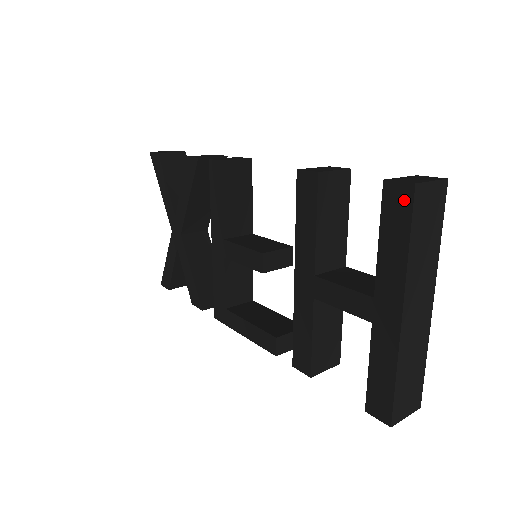
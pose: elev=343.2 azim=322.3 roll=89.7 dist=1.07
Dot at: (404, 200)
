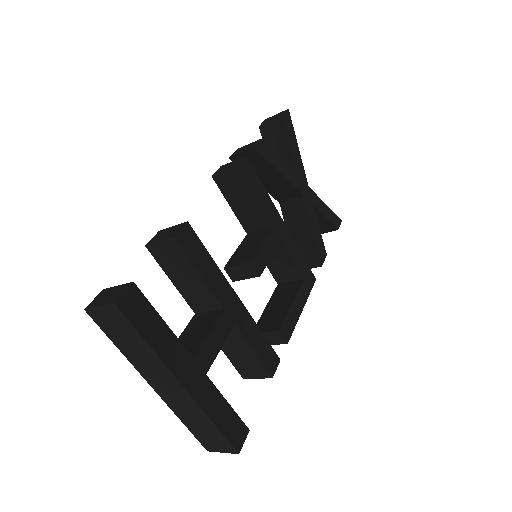
Dot at: occluded
